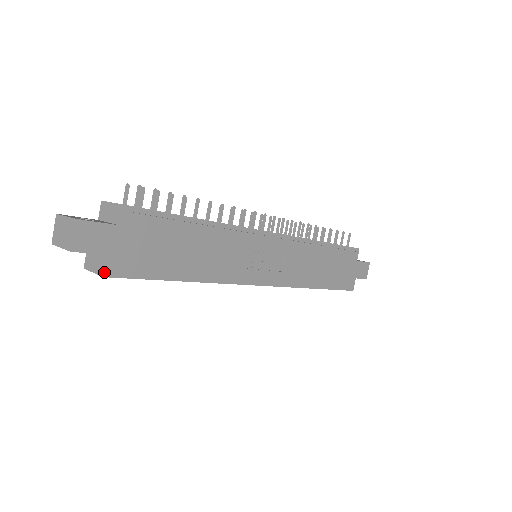
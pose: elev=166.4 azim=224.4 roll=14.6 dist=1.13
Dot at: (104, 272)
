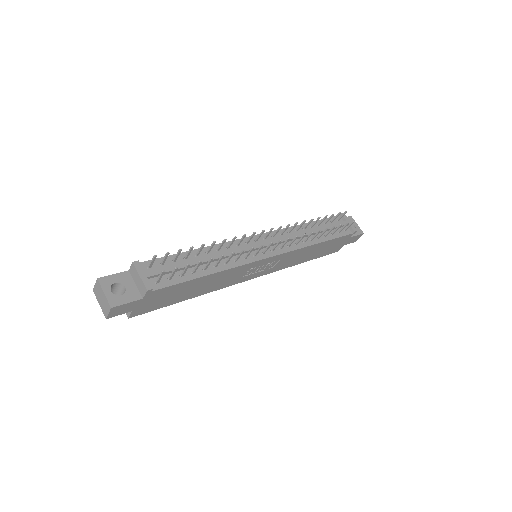
Dot at: (129, 317)
